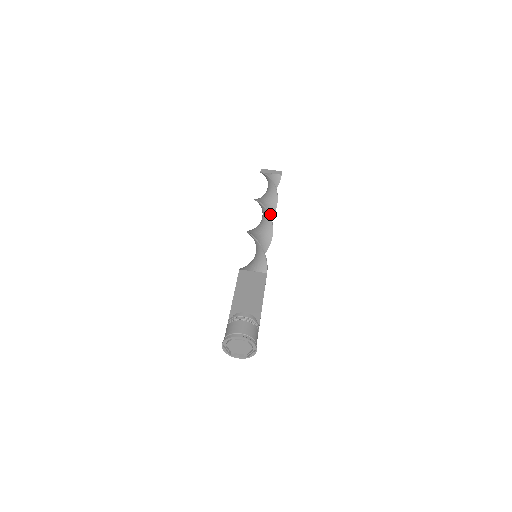
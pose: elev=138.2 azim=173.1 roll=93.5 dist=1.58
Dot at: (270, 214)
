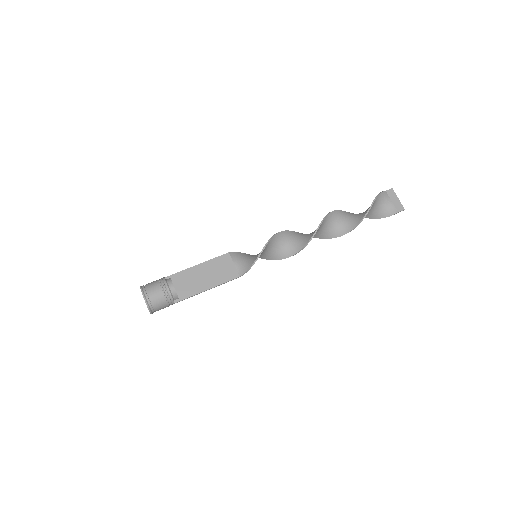
Dot at: (330, 235)
